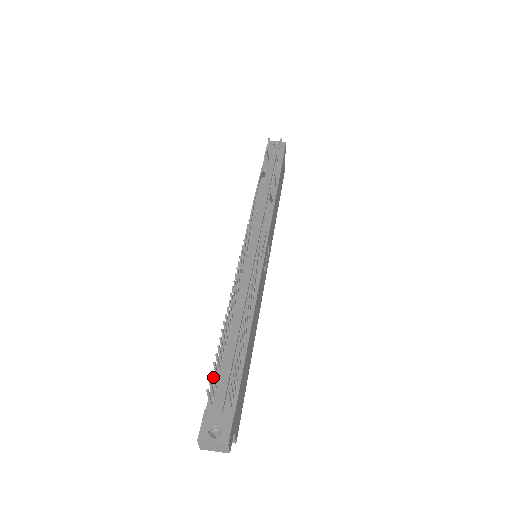
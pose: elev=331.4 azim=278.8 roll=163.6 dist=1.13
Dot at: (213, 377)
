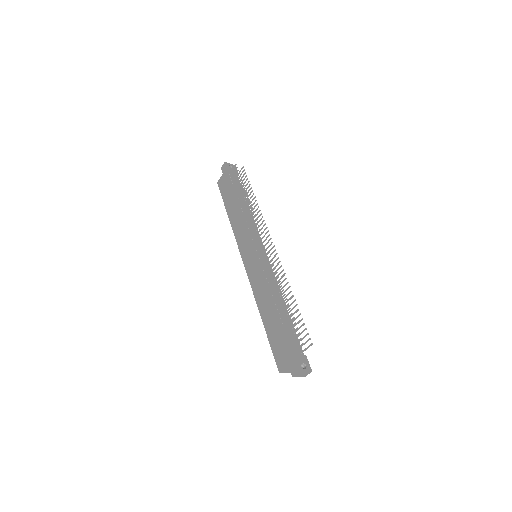
Dot at: occluded
